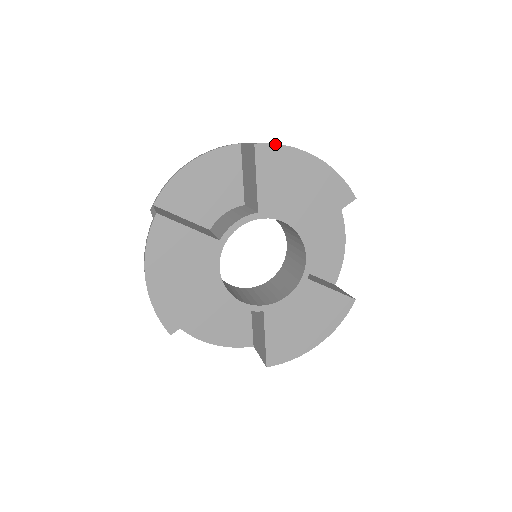
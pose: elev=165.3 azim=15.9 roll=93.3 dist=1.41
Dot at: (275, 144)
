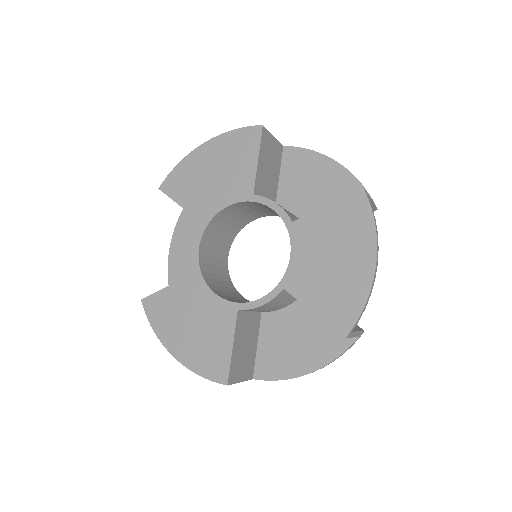
Dot at: (170, 172)
